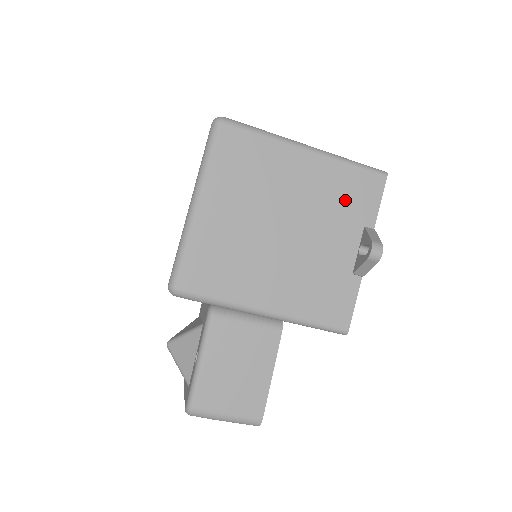
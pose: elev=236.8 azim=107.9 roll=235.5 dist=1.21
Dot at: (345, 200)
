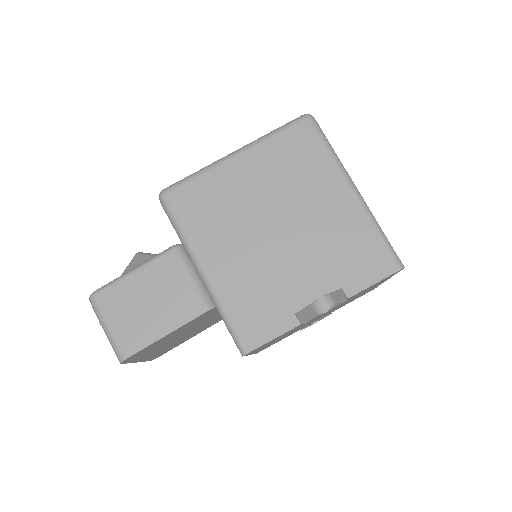
Dot at: (346, 253)
